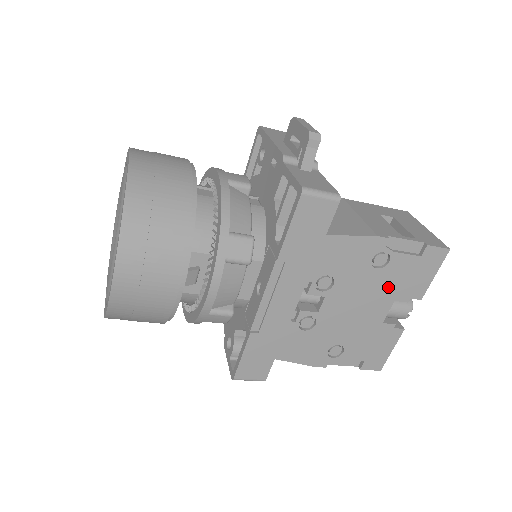
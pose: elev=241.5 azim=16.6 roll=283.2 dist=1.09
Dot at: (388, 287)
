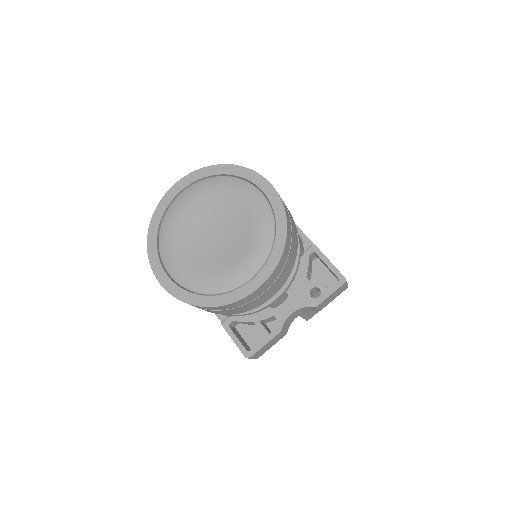
Dot at: occluded
